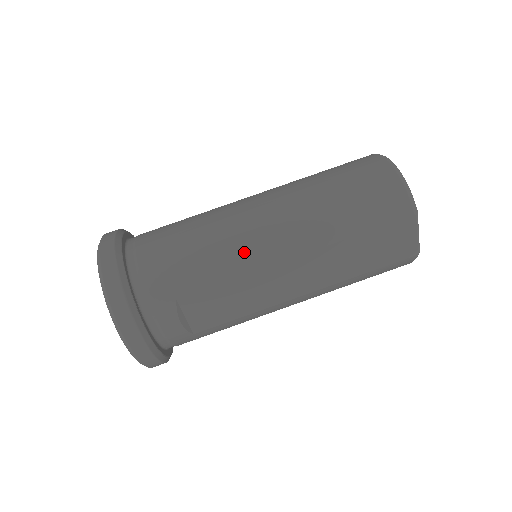
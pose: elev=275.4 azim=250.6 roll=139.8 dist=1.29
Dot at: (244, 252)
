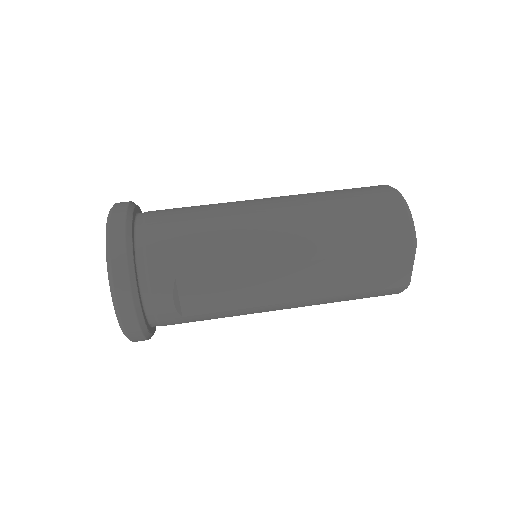
Dot at: (250, 248)
